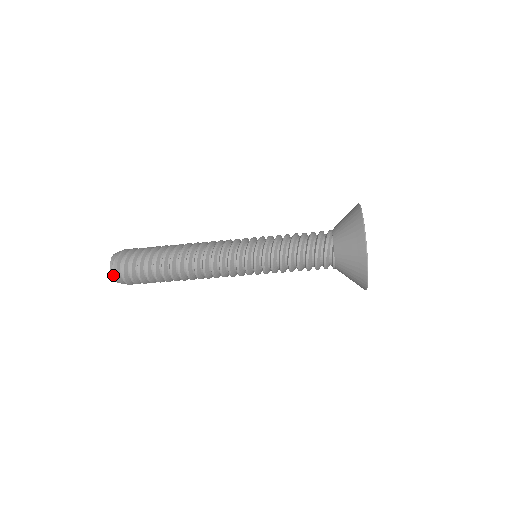
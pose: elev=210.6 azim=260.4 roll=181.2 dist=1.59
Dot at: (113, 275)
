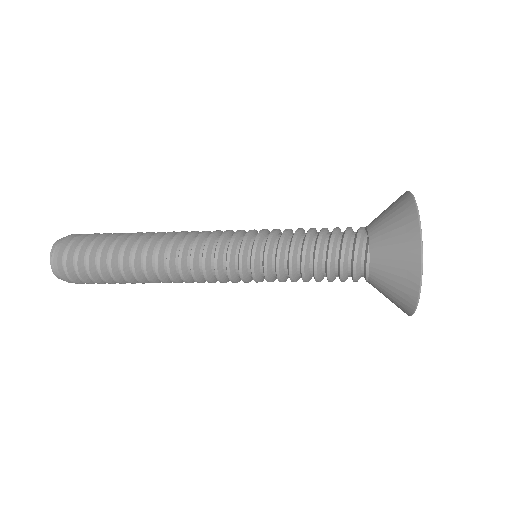
Dot at: (52, 260)
